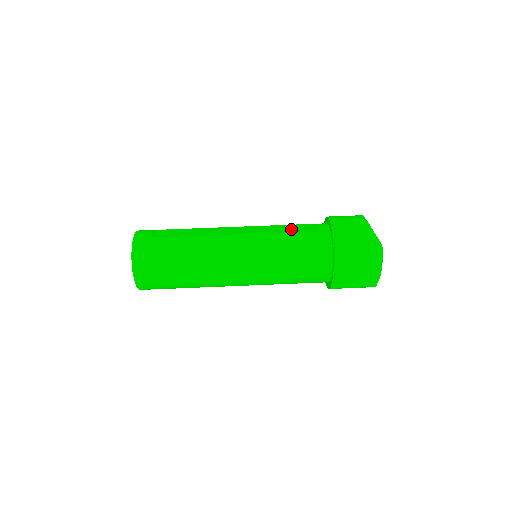
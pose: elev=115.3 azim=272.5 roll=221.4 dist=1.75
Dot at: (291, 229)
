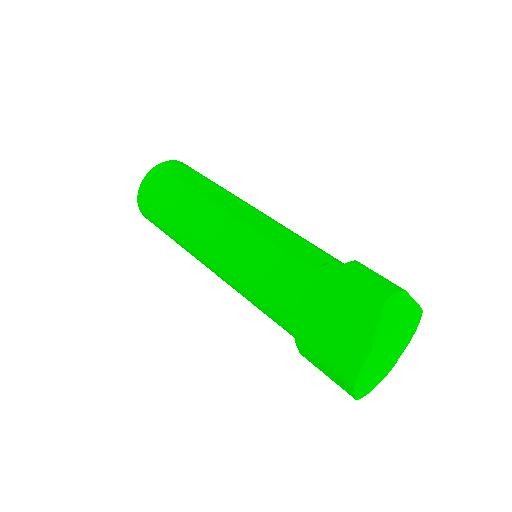
Dot at: (295, 247)
